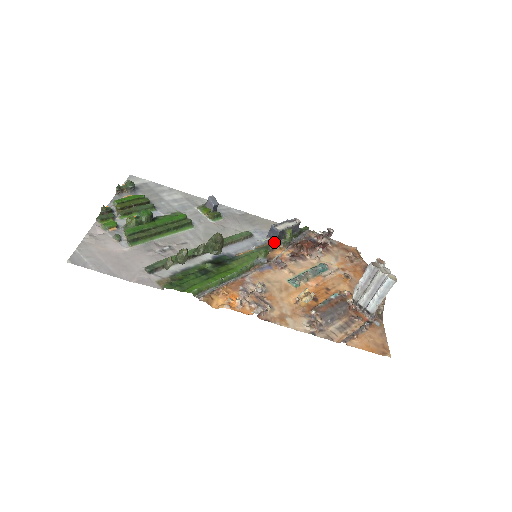
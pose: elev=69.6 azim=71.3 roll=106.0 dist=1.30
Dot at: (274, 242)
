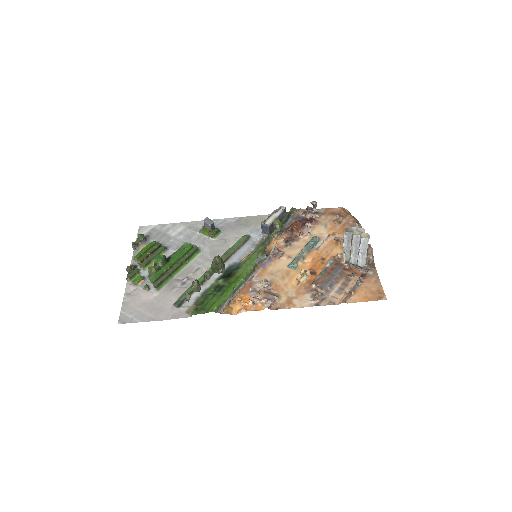
Dot at: (268, 235)
